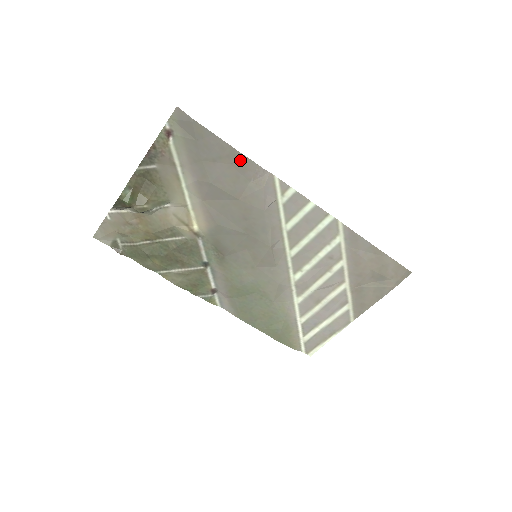
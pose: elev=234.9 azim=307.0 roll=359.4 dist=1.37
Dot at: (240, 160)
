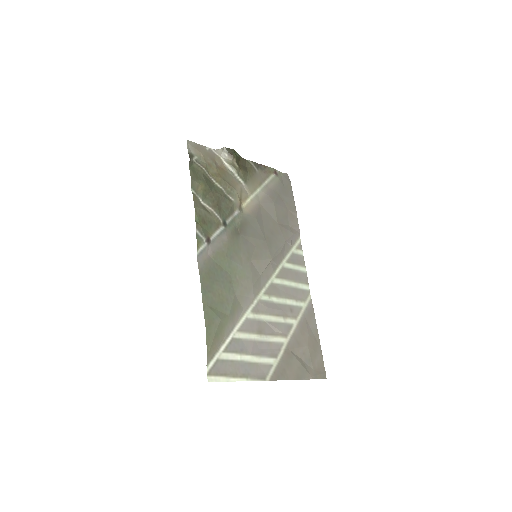
Dot at: (293, 214)
